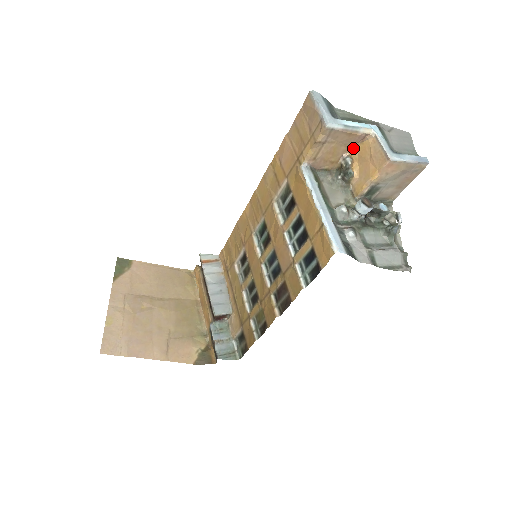
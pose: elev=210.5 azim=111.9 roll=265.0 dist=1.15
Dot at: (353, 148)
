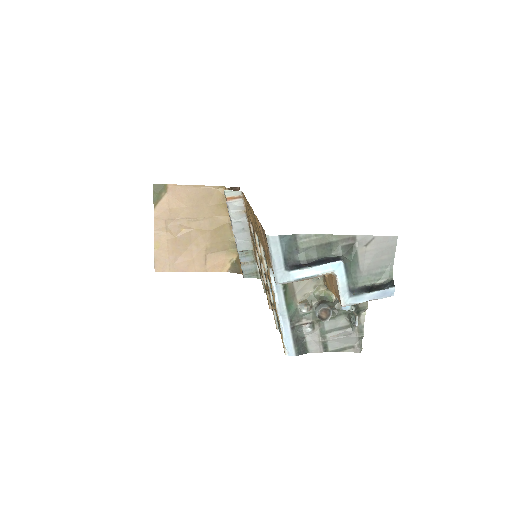
Dot at: occluded
